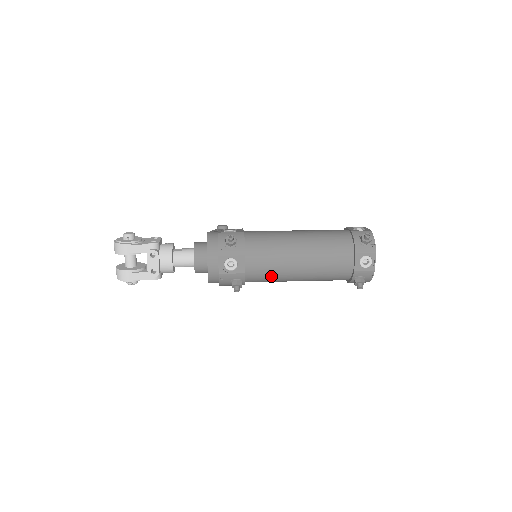
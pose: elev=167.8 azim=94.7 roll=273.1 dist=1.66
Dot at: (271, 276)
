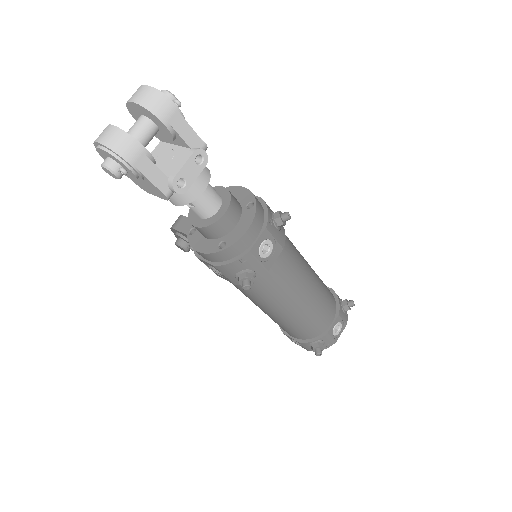
Dot at: (275, 292)
